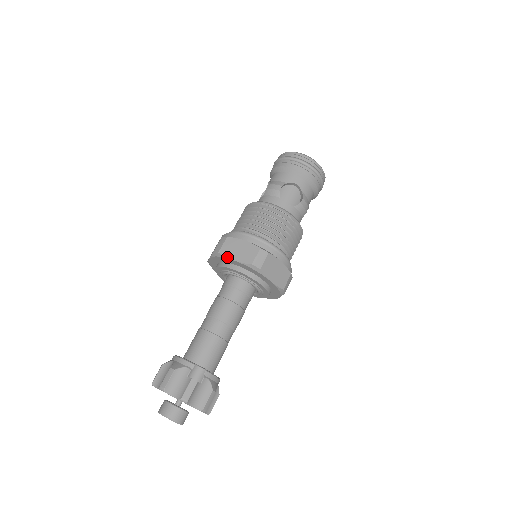
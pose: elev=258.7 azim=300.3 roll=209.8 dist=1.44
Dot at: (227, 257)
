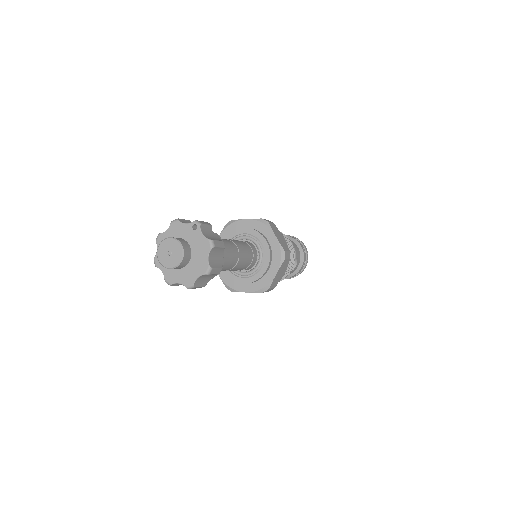
Dot at: (240, 219)
